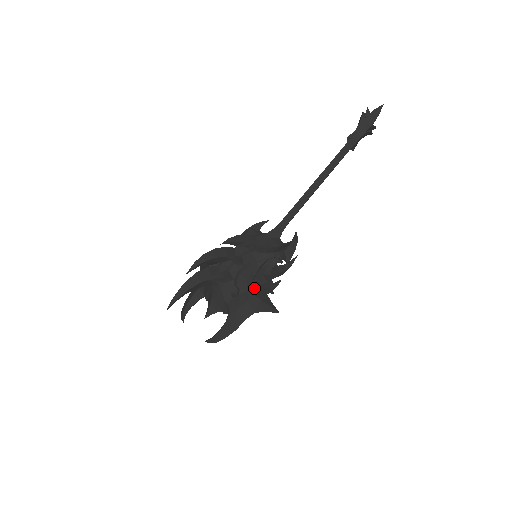
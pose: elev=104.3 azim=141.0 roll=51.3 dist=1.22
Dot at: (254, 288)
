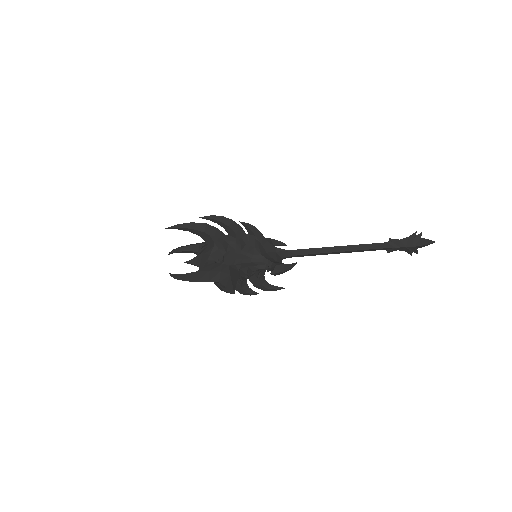
Dot at: (234, 268)
